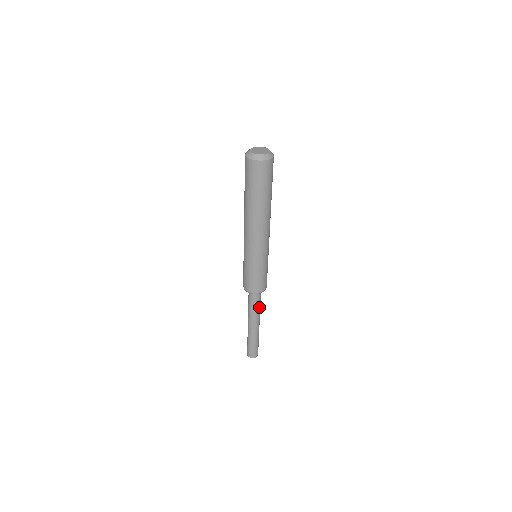
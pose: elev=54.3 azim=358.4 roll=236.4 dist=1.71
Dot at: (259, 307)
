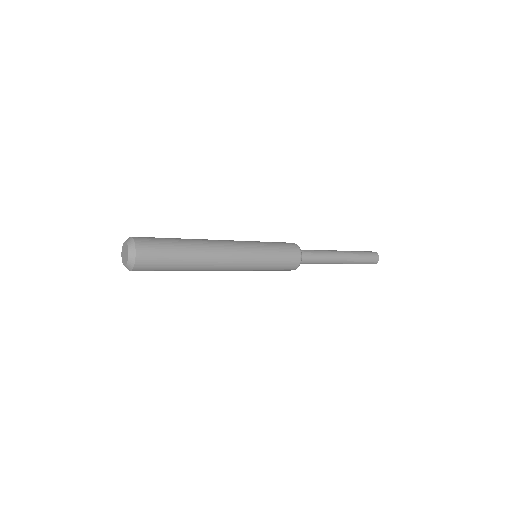
Dot at: (319, 260)
